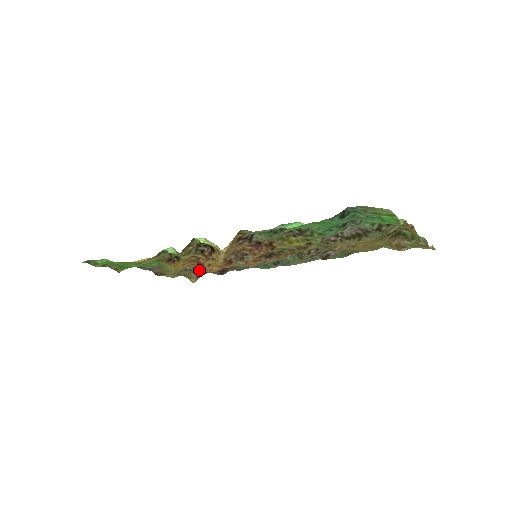
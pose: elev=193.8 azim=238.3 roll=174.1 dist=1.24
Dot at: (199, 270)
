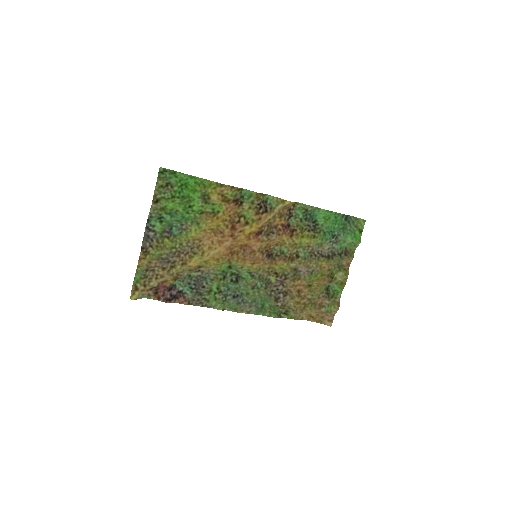
Dot at: (192, 259)
